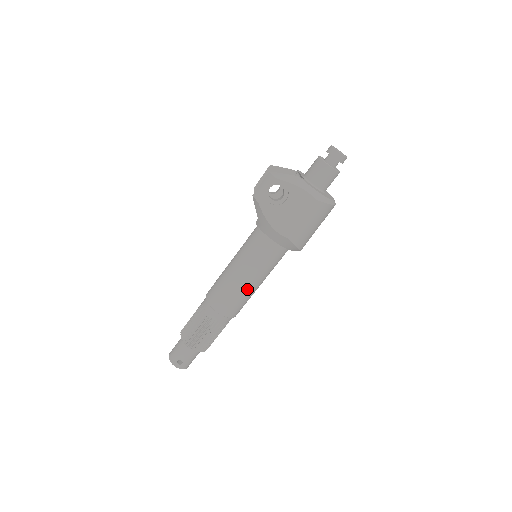
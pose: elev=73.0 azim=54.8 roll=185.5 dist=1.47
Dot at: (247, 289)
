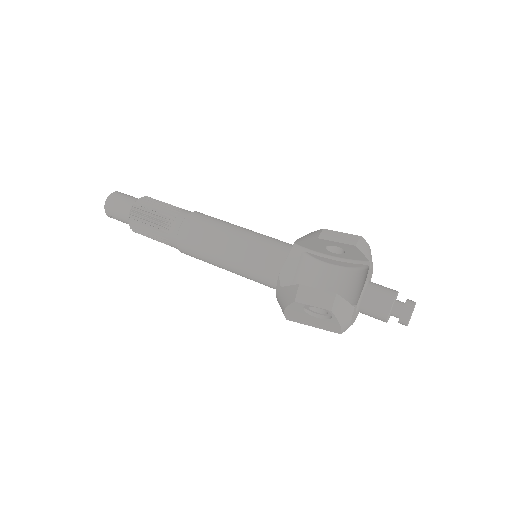
Dot at: occluded
